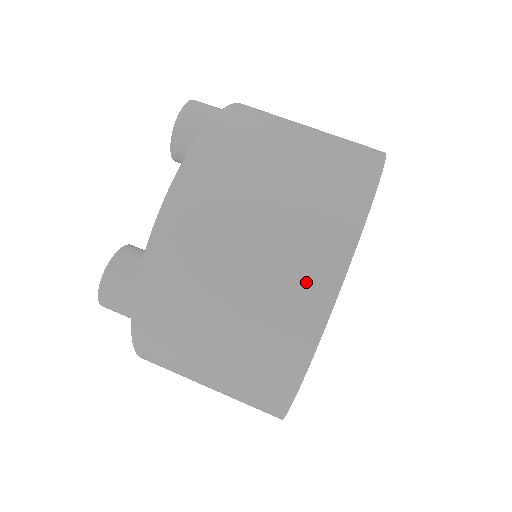
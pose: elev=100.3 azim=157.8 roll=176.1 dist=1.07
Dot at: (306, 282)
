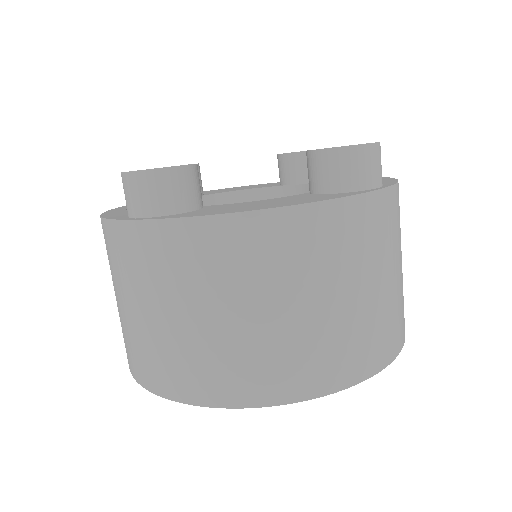
Dot at: (249, 378)
